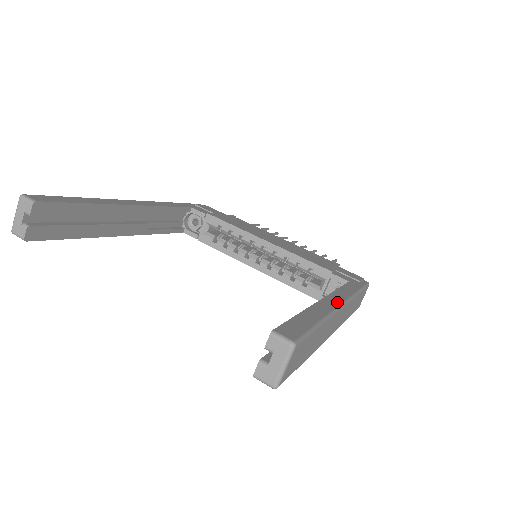
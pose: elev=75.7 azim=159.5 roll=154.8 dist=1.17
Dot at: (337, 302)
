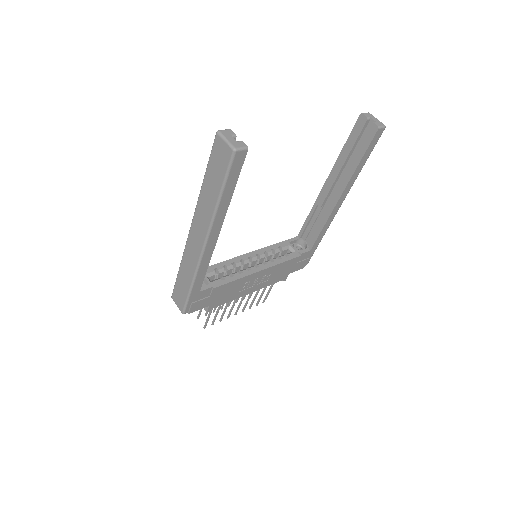
Dot at: occluded
